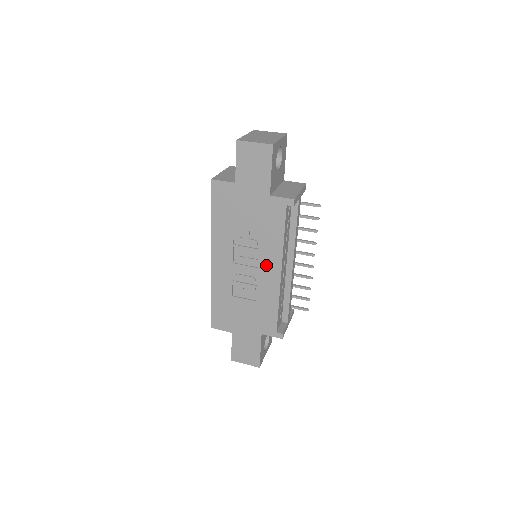
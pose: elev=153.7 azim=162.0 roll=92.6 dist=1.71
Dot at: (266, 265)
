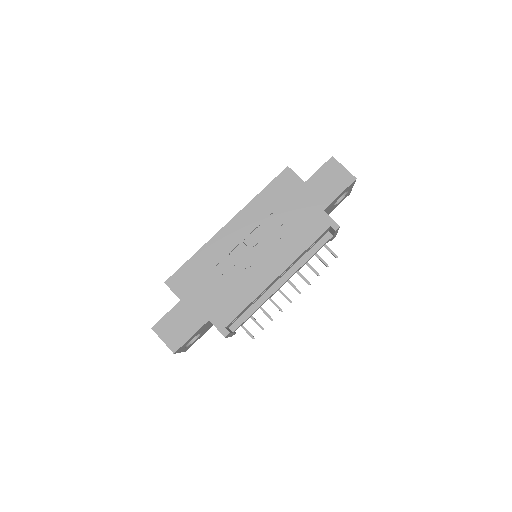
Dot at: (272, 260)
